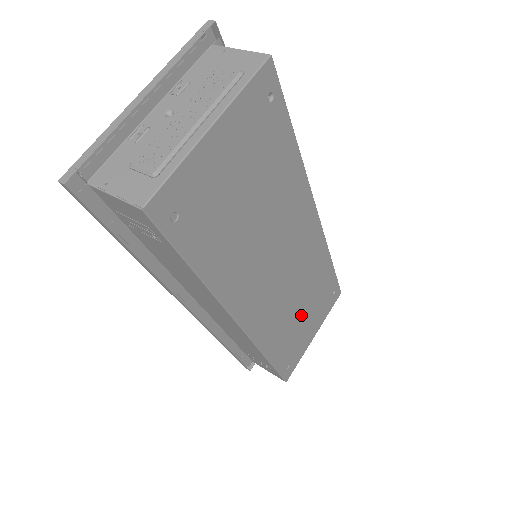
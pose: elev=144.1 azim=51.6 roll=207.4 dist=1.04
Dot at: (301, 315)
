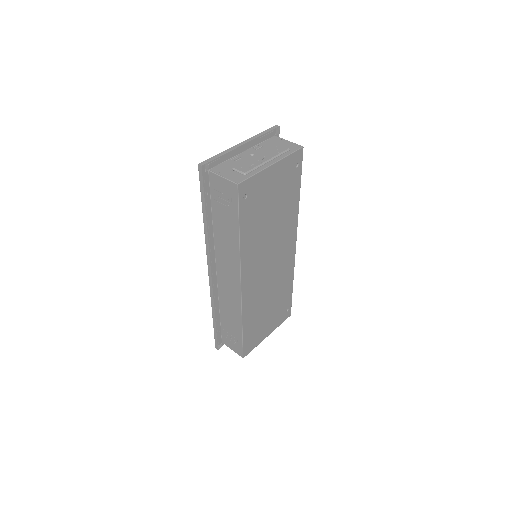
Dot at: (267, 310)
